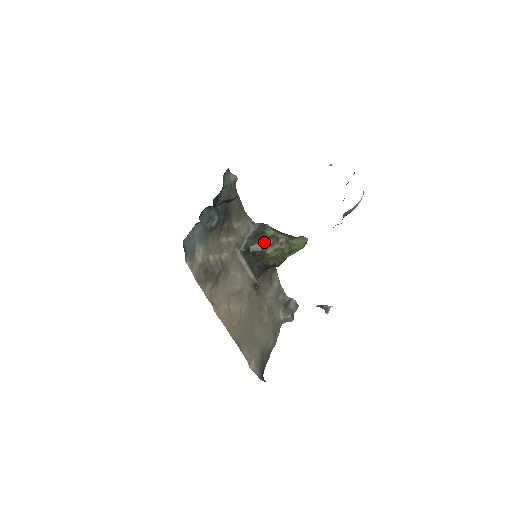
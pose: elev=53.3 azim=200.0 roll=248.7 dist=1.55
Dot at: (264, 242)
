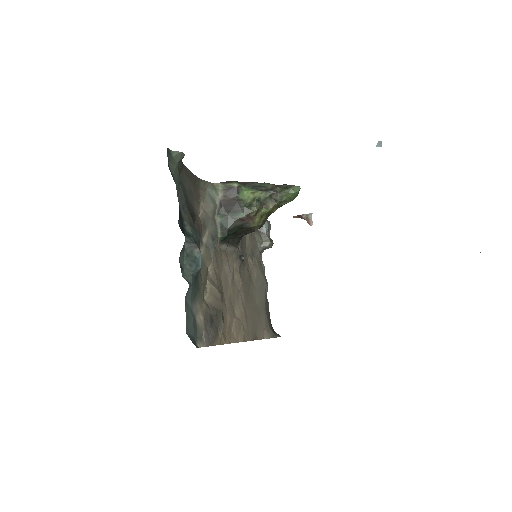
Dot at: (245, 216)
